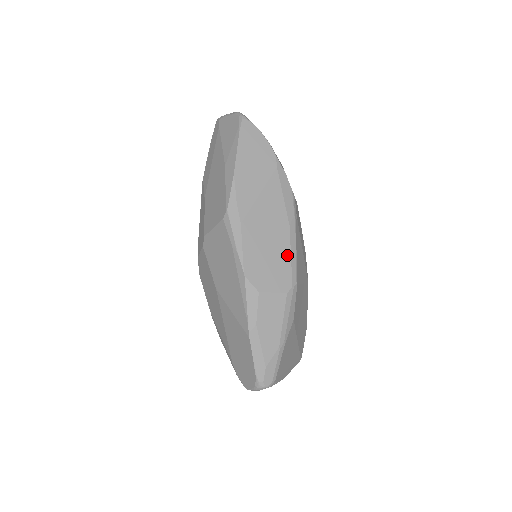
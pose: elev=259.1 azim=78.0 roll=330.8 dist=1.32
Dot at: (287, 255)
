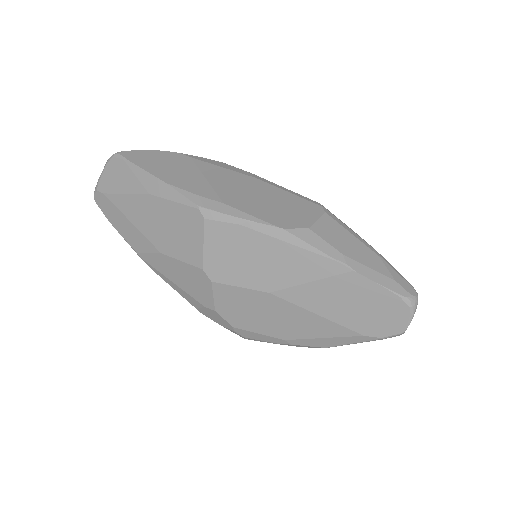
Dot at: (285, 193)
